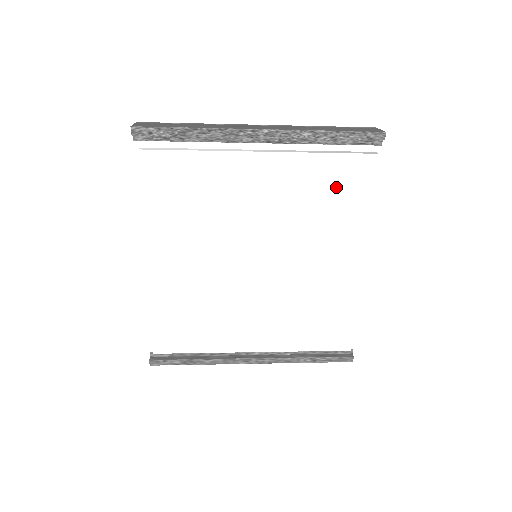
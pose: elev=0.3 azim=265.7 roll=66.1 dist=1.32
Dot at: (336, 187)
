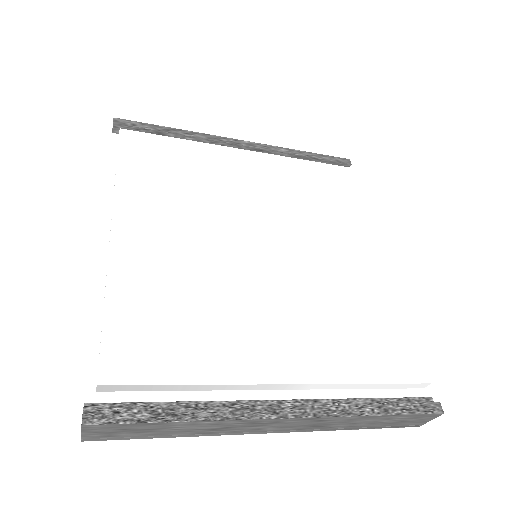
Dot at: (325, 186)
